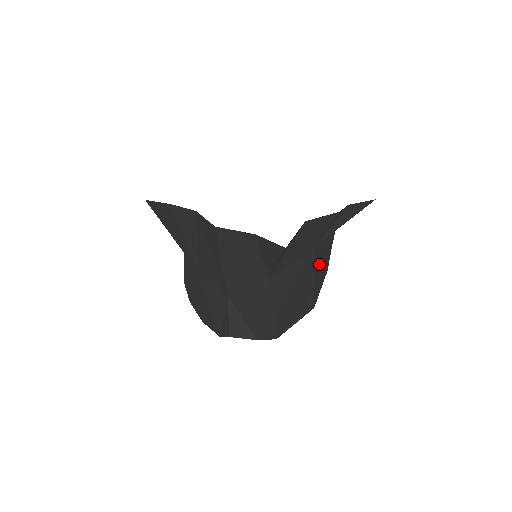
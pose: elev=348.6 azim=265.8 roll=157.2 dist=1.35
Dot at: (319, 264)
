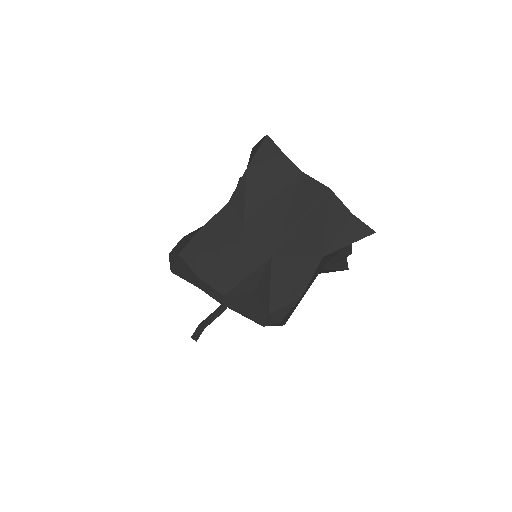
Dot at: occluded
